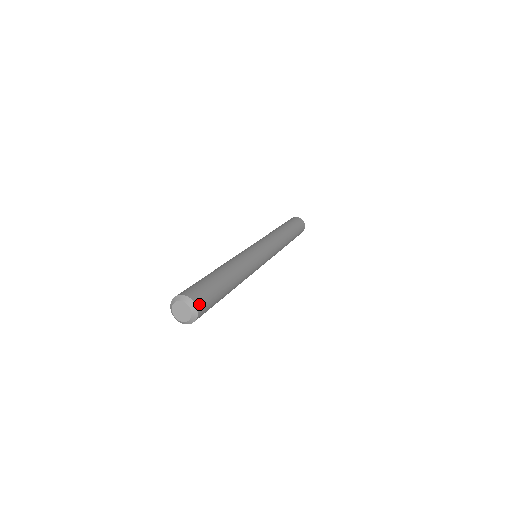
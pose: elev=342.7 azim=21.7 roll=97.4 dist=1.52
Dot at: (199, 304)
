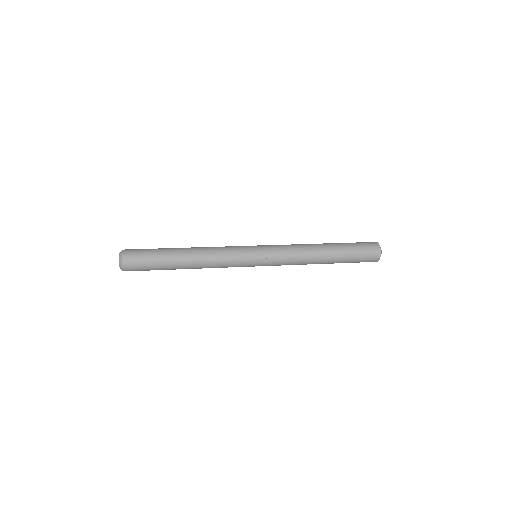
Dot at: (126, 255)
